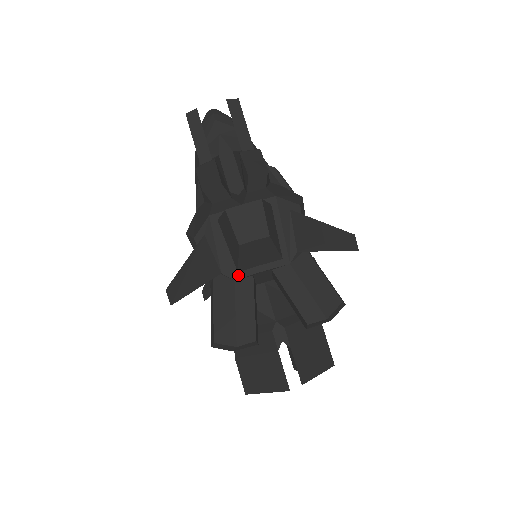
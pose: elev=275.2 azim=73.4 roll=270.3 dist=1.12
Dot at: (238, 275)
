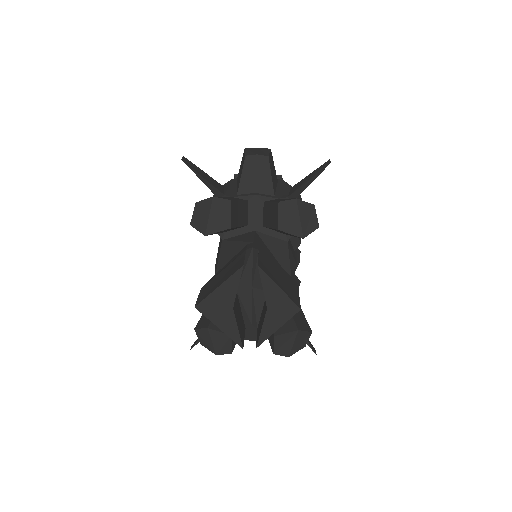
Dot at: (236, 196)
